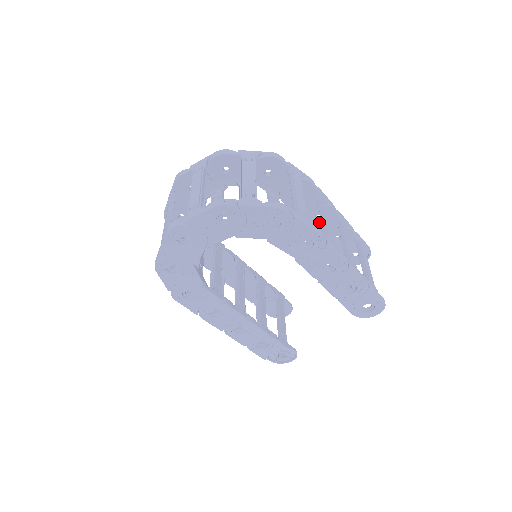
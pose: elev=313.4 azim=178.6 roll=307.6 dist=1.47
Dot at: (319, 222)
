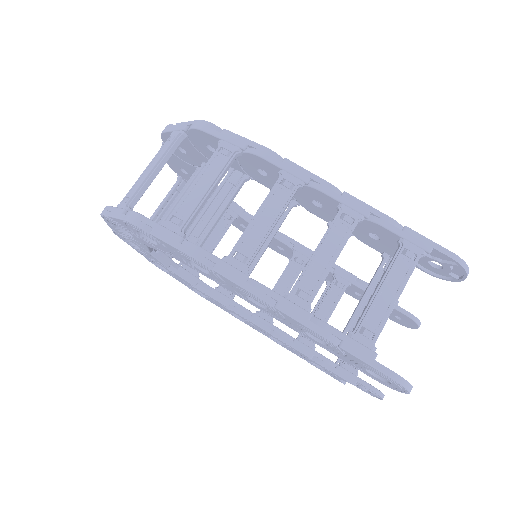
Dot at: (325, 211)
